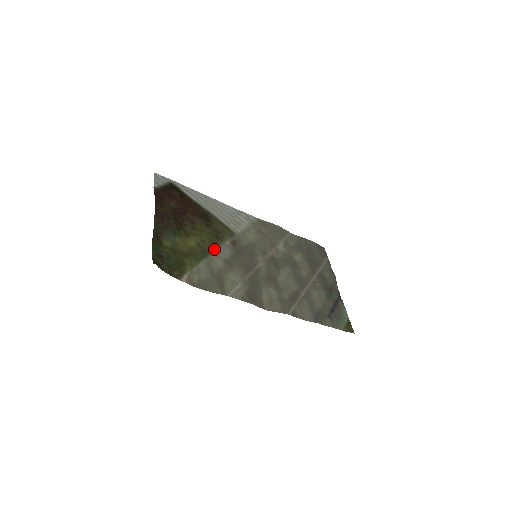
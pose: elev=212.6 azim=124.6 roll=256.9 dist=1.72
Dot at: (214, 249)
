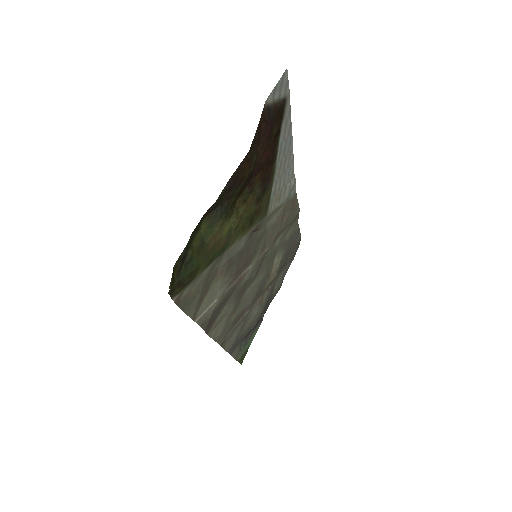
Dot at: (235, 241)
